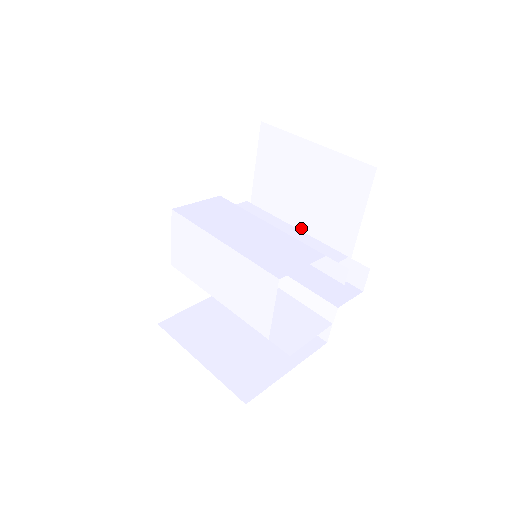
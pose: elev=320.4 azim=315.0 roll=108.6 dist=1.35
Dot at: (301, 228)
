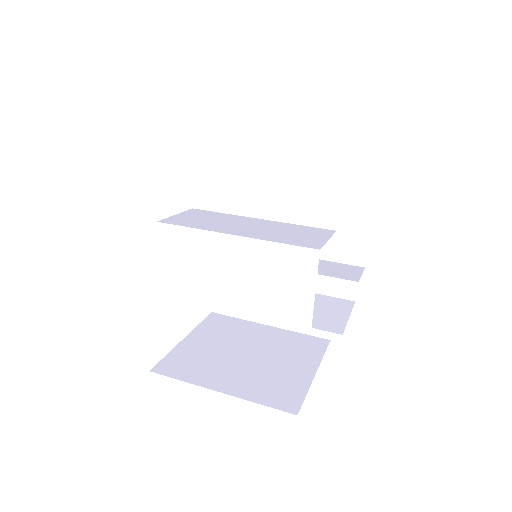
Dot at: occluded
